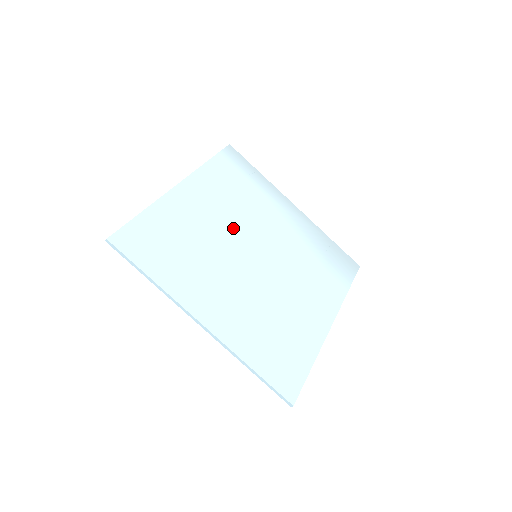
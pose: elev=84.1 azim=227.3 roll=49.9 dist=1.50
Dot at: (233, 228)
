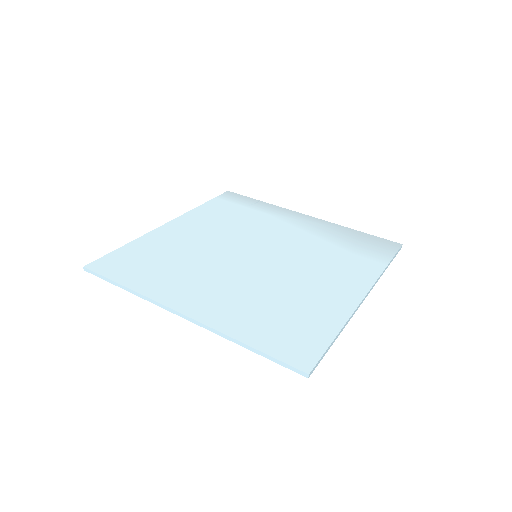
Dot at: (227, 240)
